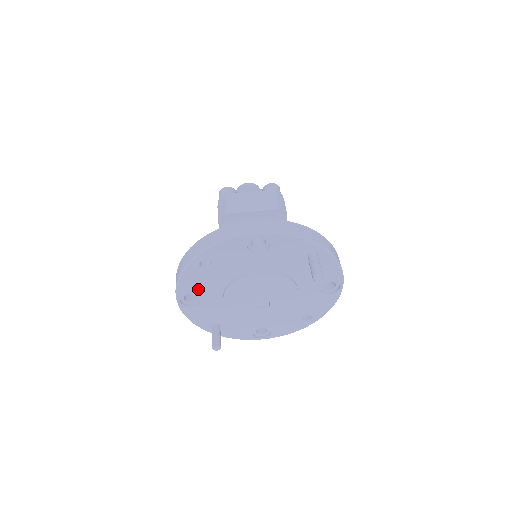
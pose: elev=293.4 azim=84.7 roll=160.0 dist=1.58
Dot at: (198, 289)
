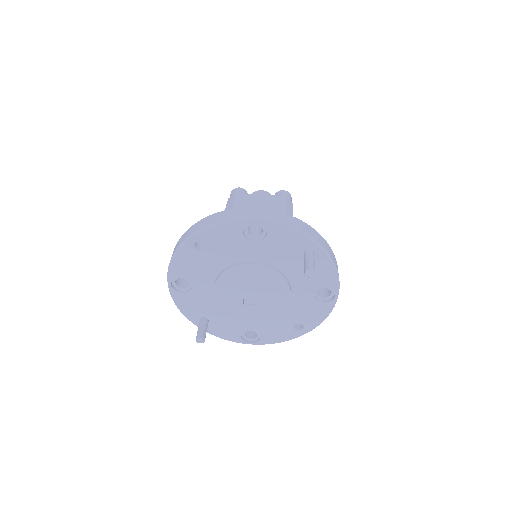
Dot at: (190, 273)
